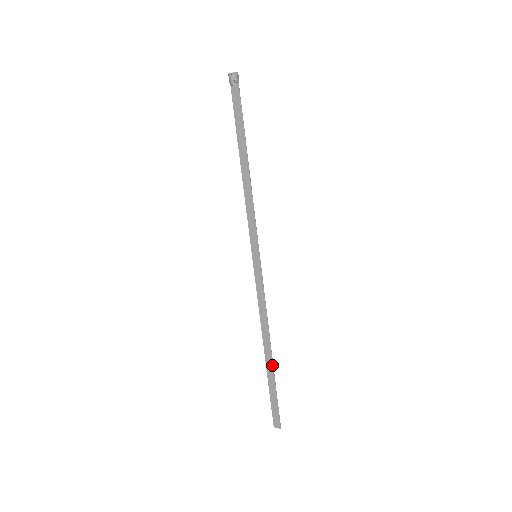
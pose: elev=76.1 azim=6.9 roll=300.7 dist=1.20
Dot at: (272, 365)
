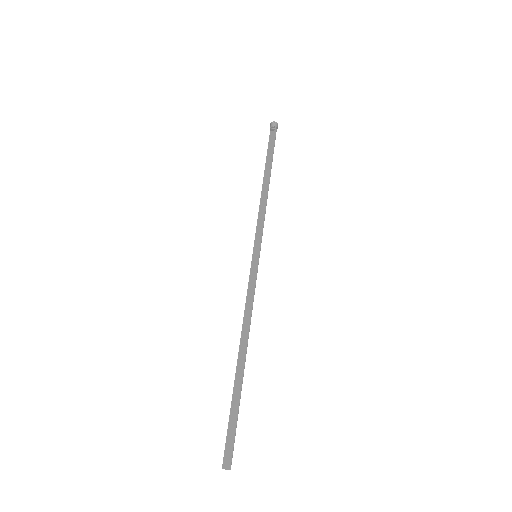
Dot at: (242, 375)
